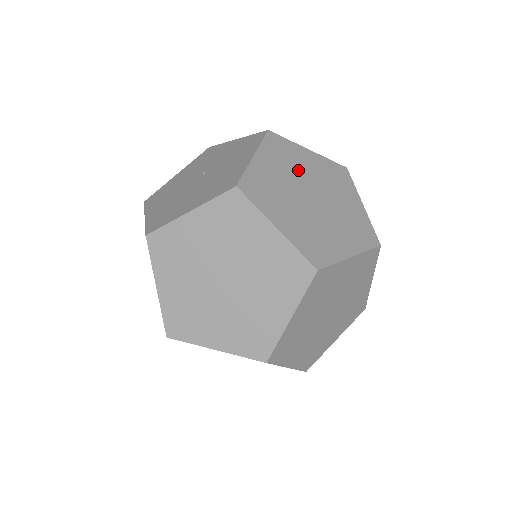
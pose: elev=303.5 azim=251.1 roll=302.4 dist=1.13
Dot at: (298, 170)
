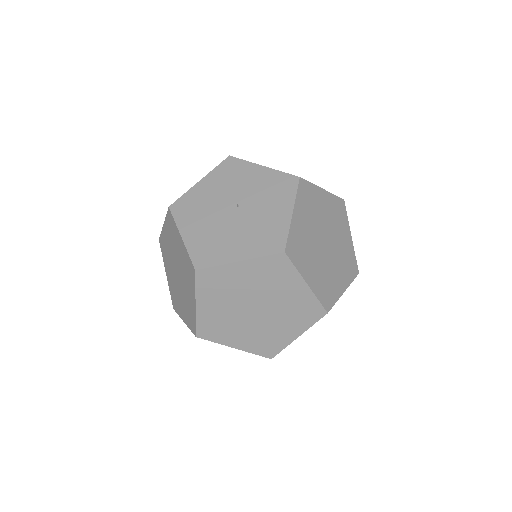
Dot at: (317, 216)
